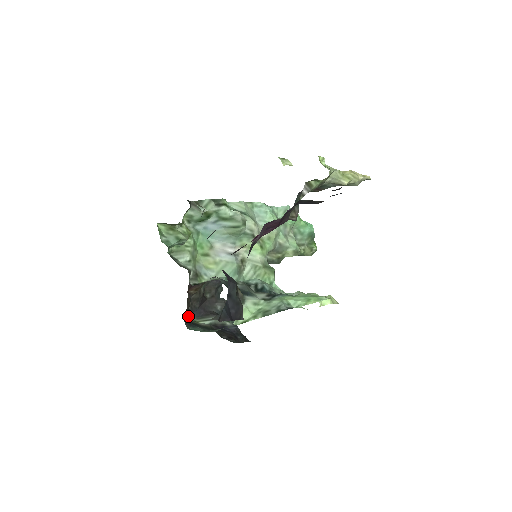
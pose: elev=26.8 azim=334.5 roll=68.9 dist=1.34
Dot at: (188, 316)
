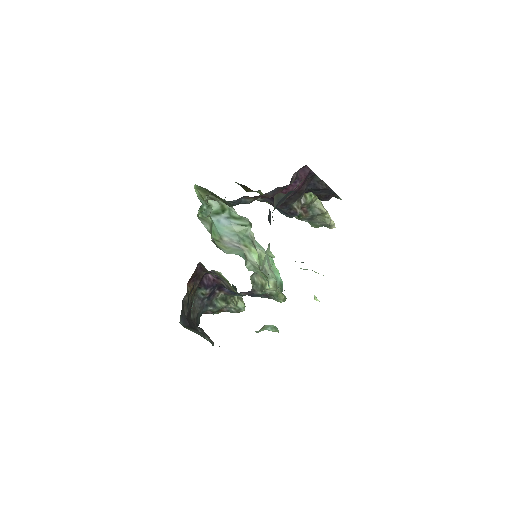
Dot at: occluded
